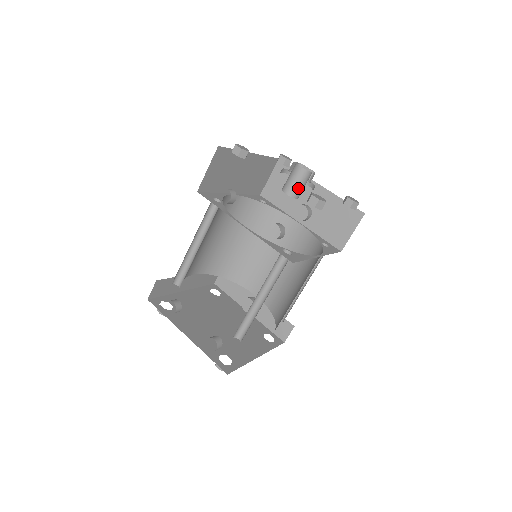
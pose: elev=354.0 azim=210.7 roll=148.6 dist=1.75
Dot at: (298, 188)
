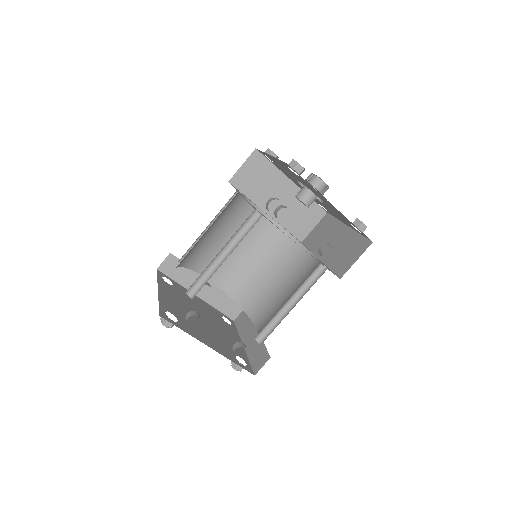
Dot at: occluded
